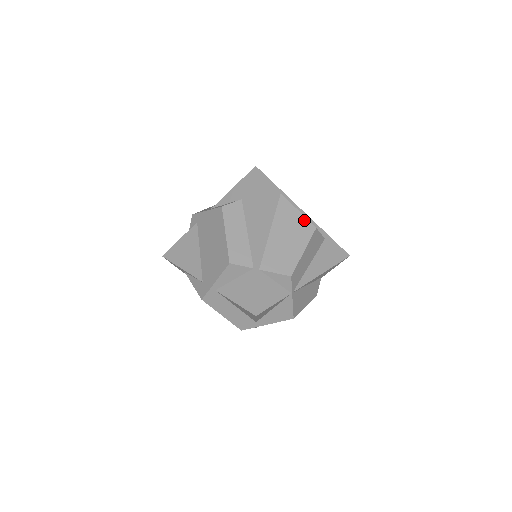
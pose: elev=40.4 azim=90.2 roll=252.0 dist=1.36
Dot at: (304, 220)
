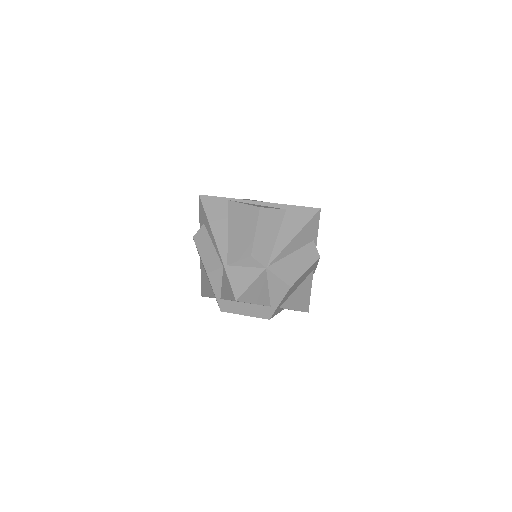
Dot at: (250, 208)
